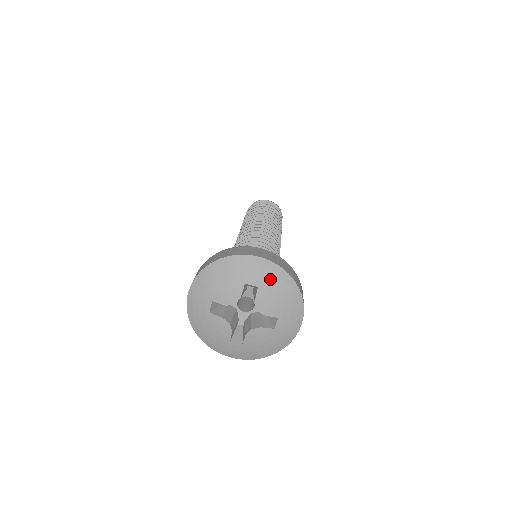
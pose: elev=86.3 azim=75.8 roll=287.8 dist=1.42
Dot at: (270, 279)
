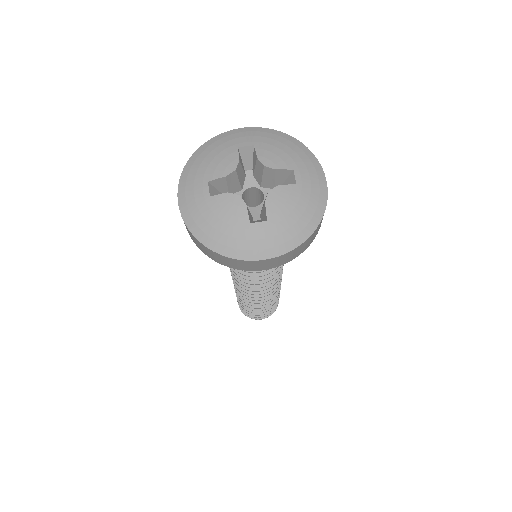
Dot at: (264, 137)
